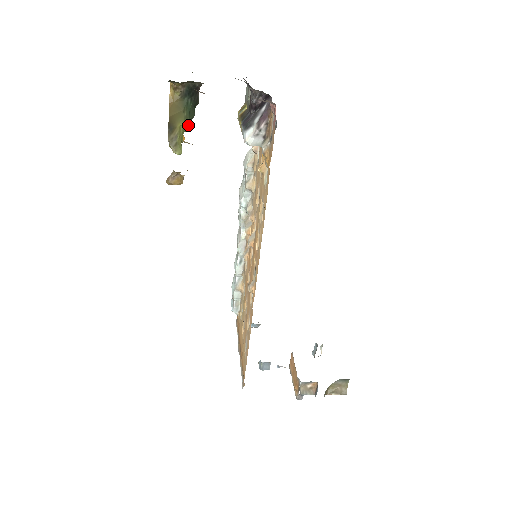
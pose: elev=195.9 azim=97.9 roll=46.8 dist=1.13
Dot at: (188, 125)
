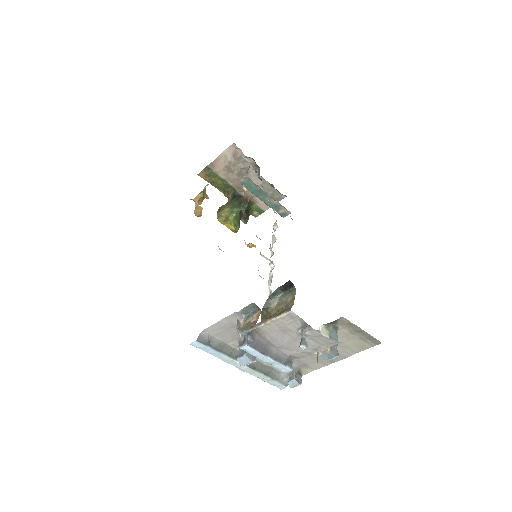
Dot at: (234, 212)
